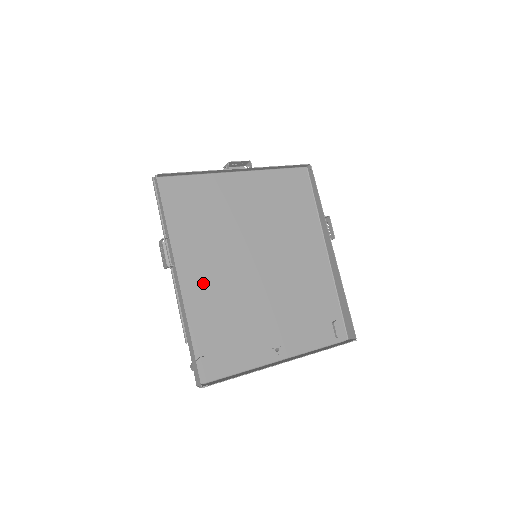
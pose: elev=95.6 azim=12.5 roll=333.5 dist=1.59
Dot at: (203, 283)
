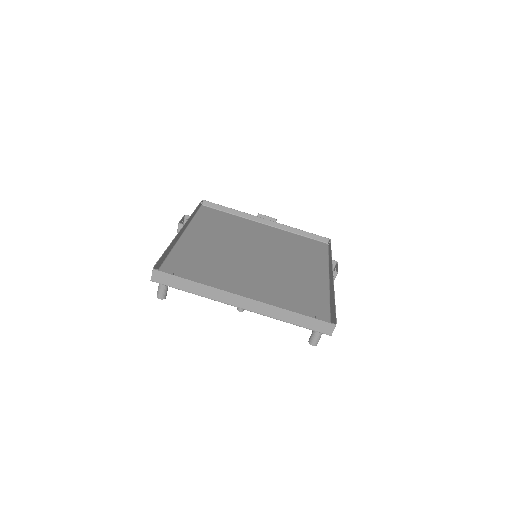
Dot at: (201, 246)
